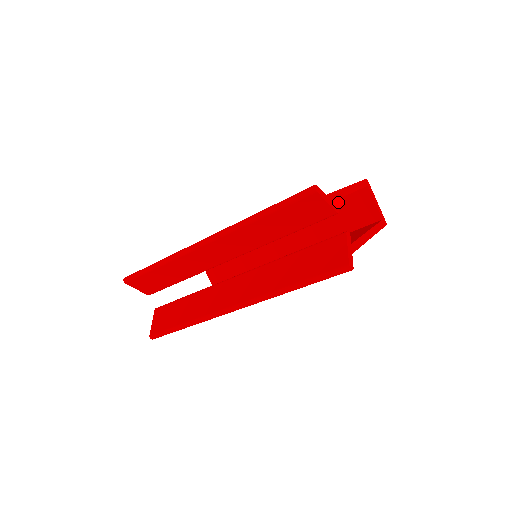
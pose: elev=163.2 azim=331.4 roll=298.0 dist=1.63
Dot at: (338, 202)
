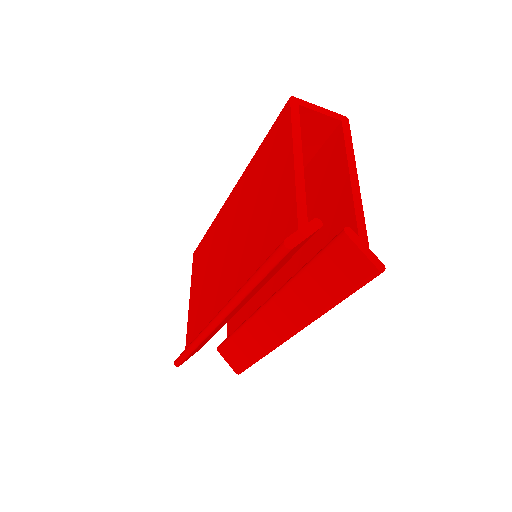
Dot at: occluded
